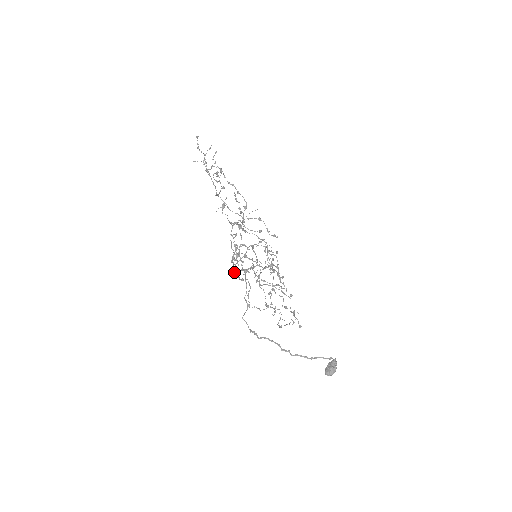
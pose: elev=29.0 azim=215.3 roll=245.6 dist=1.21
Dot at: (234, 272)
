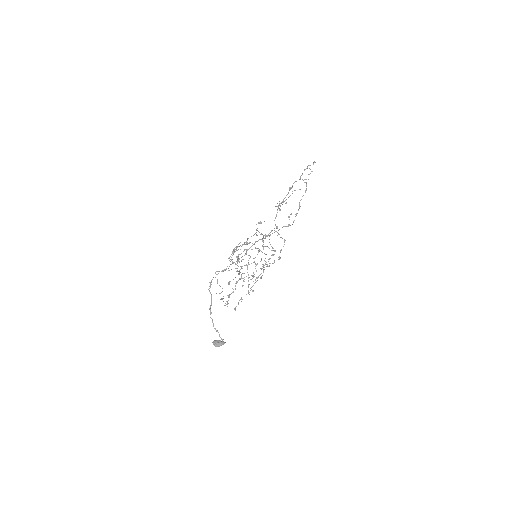
Dot at: occluded
